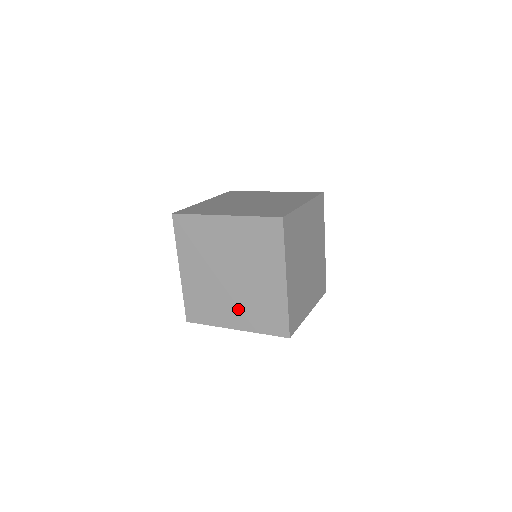
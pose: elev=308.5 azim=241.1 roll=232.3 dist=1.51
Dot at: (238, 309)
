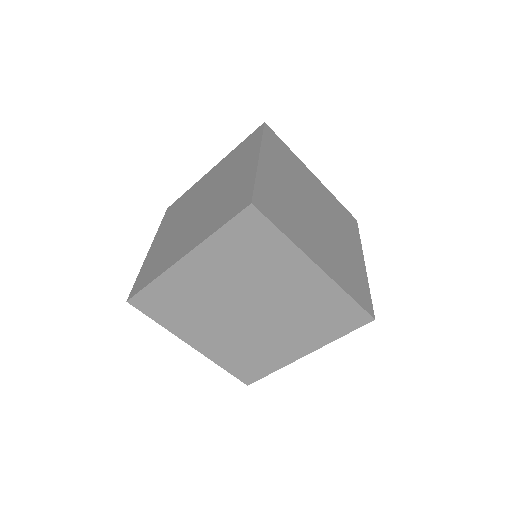
Dot at: (195, 231)
